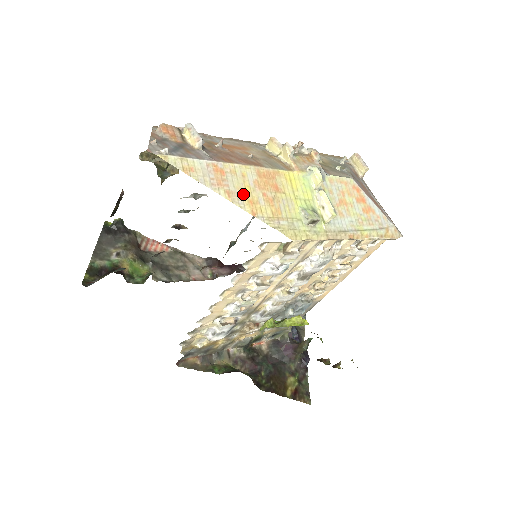
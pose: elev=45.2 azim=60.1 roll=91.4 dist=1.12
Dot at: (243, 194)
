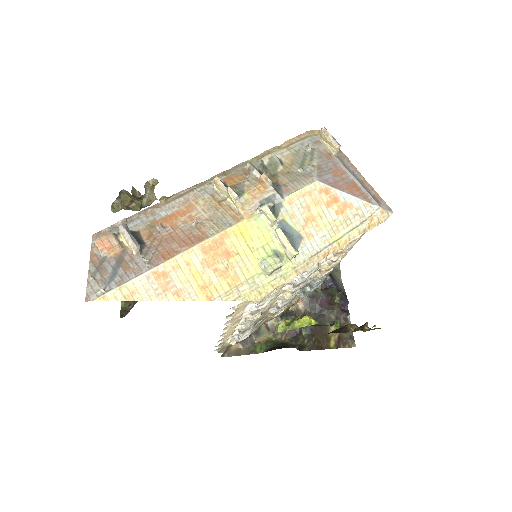
Dot at: (193, 284)
